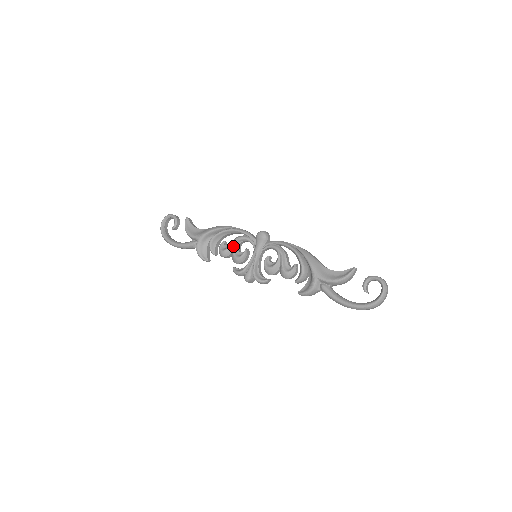
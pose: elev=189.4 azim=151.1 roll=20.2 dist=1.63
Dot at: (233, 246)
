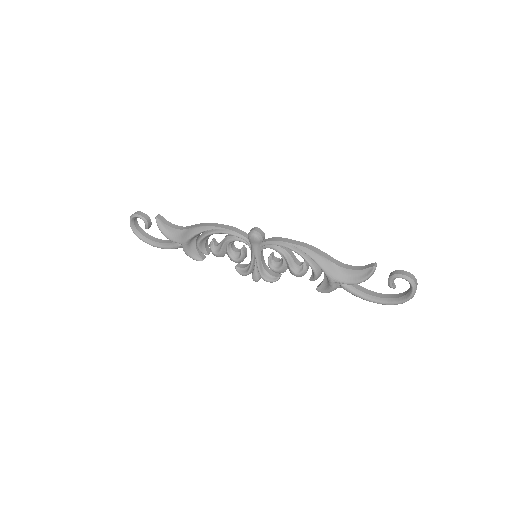
Dot at: (225, 248)
